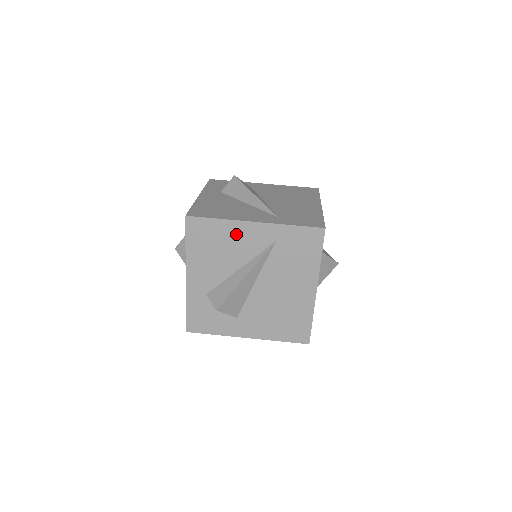
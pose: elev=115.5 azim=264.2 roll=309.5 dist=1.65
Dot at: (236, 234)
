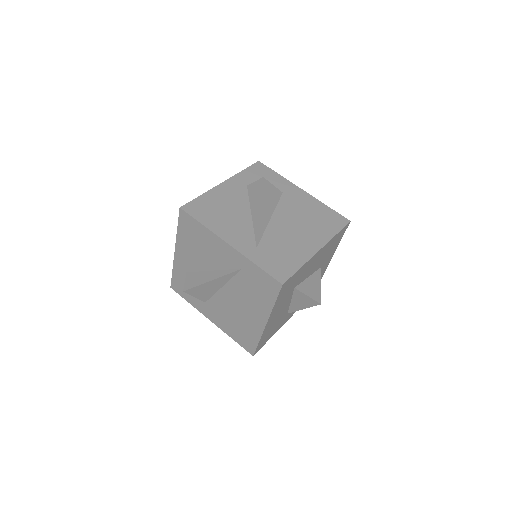
Dot at: (214, 244)
